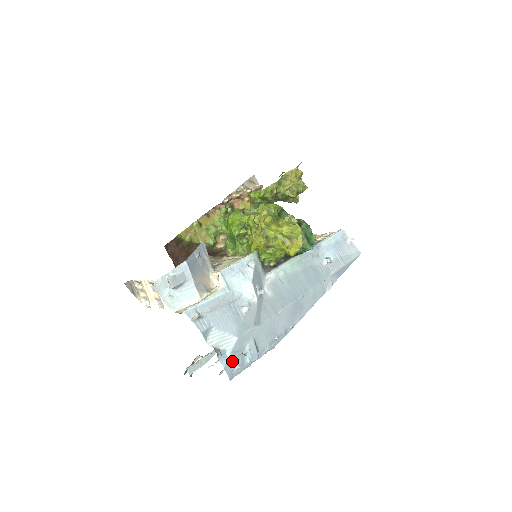
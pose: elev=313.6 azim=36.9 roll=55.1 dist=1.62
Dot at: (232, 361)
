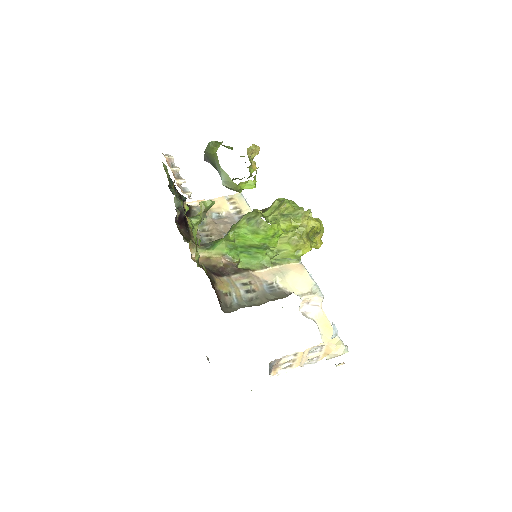
Dot at: occluded
